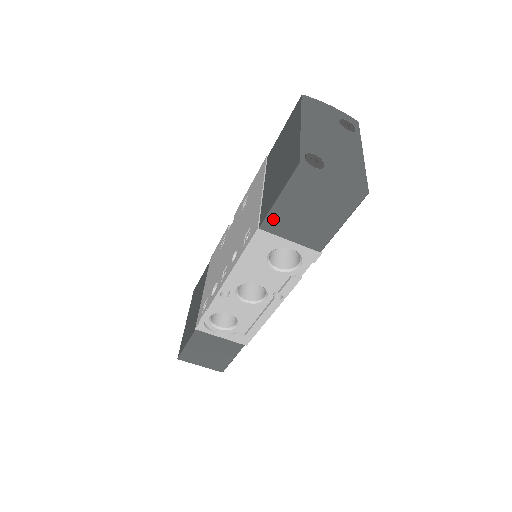
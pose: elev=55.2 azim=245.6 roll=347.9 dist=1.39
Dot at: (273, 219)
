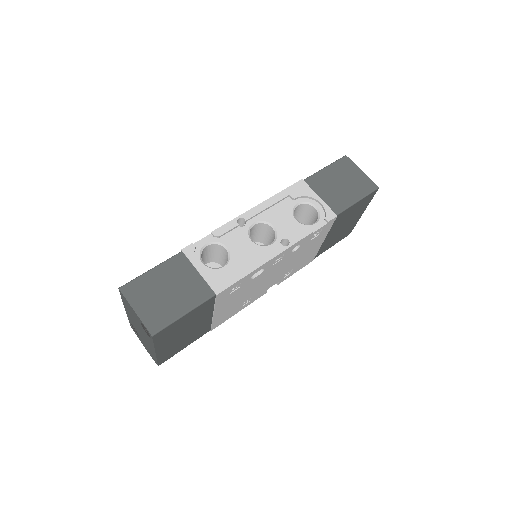
Dot at: (315, 178)
